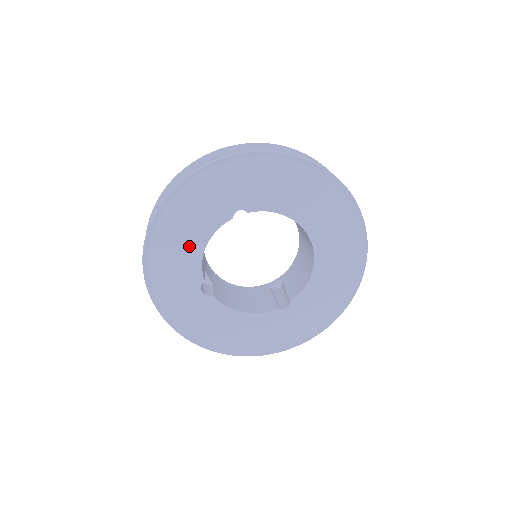
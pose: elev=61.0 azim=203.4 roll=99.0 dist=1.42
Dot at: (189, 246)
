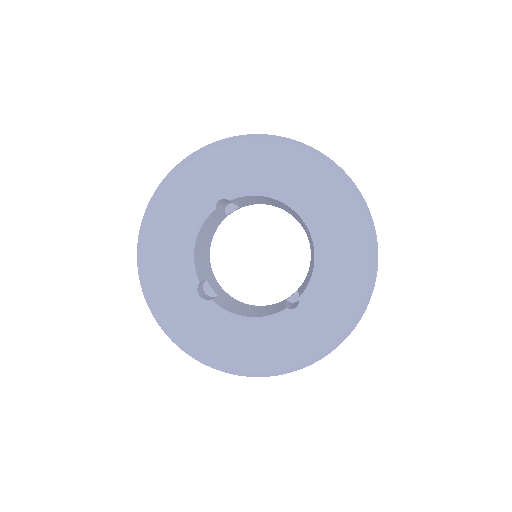
Dot at: (179, 246)
